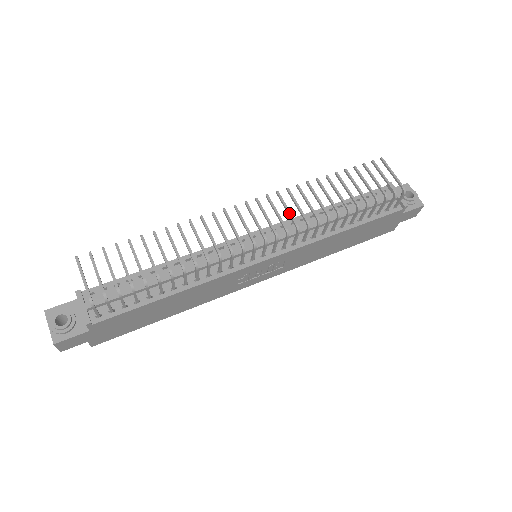
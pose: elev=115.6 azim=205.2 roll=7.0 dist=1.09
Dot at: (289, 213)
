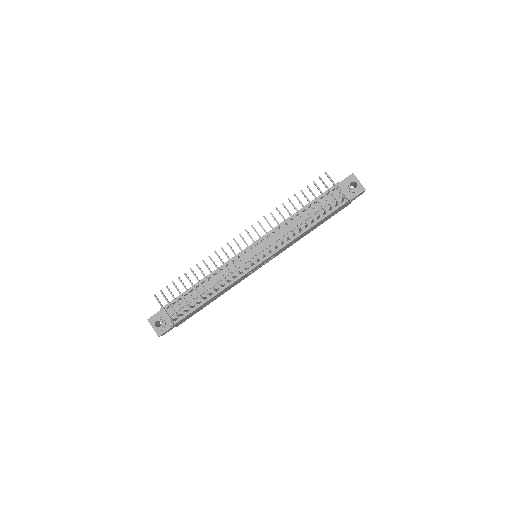
Dot at: (268, 236)
